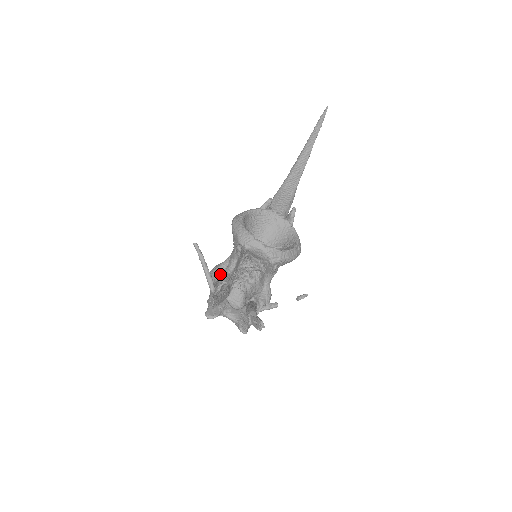
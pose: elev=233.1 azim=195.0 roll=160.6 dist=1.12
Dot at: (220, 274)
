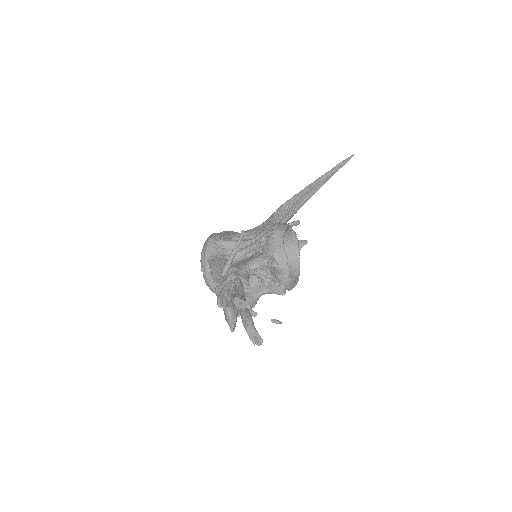
Dot at: (221, 250)
